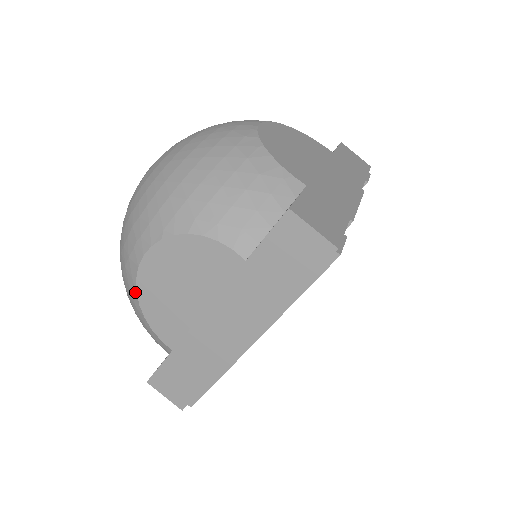
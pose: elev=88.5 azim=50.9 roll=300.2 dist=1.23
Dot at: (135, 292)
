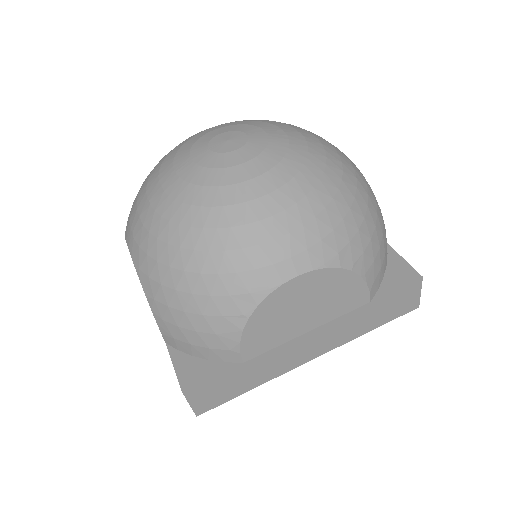
Dot at: occluded
